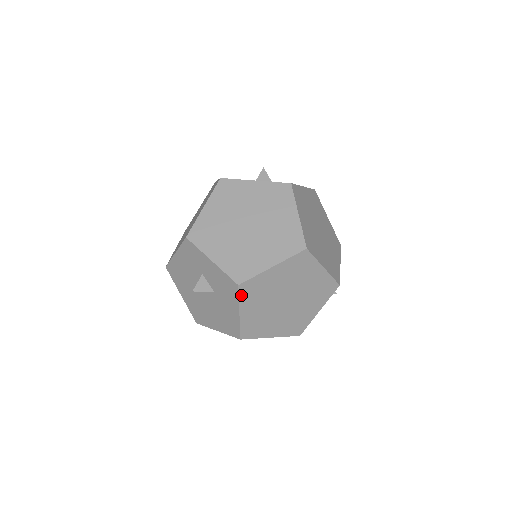
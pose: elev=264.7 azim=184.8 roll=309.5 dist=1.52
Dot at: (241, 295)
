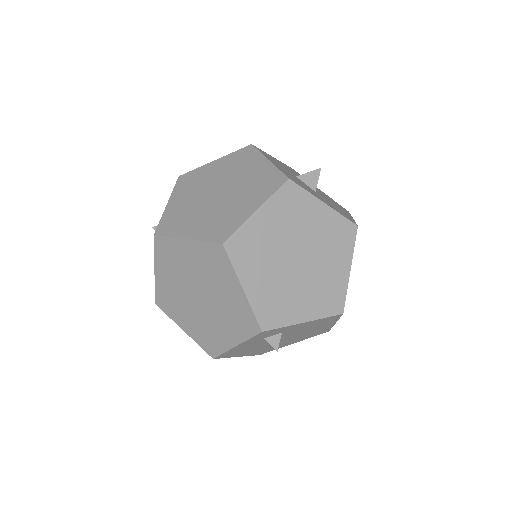
Dot at: (157, 249)
